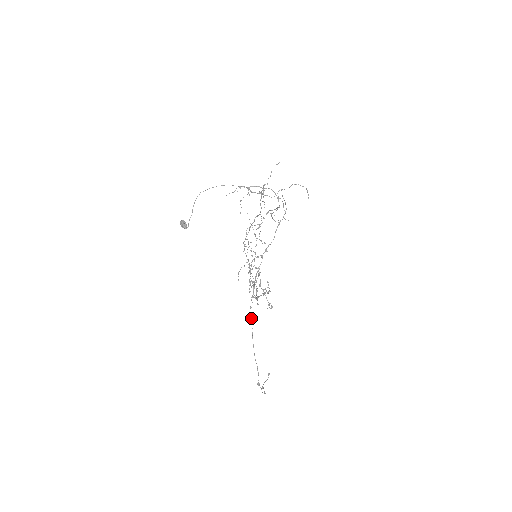
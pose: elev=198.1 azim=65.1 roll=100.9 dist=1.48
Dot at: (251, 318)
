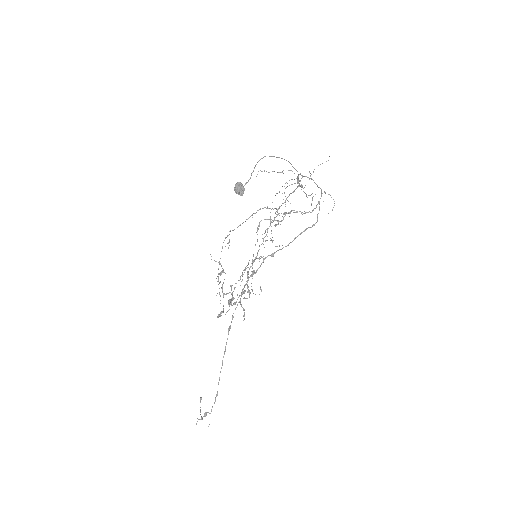
Dot at: (229, 330)
